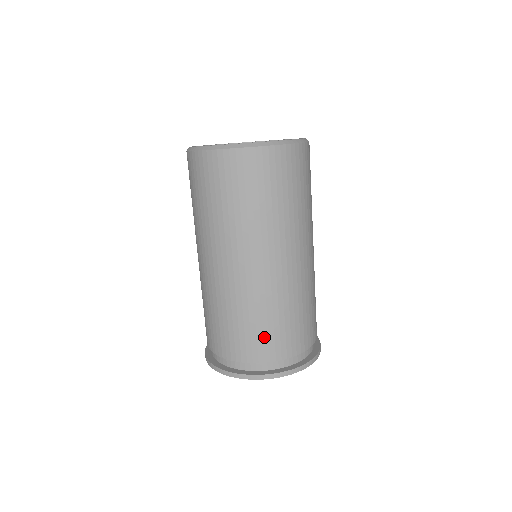
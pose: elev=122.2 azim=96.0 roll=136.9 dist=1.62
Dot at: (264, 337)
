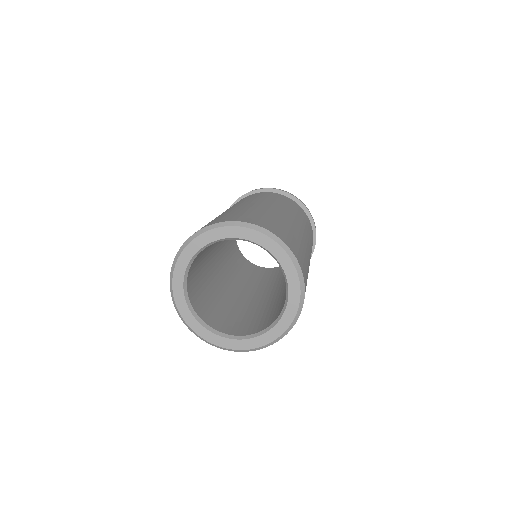
Dot at: occluded
